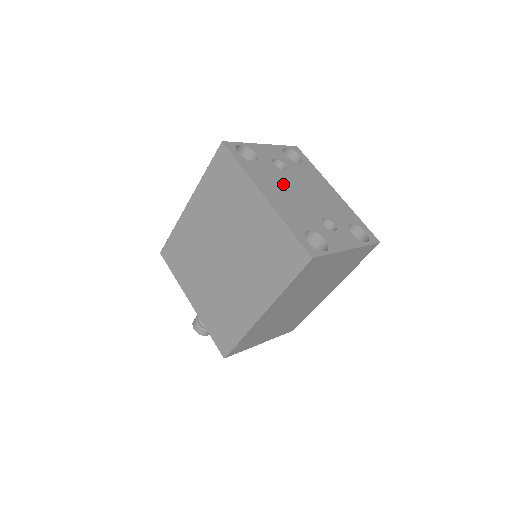
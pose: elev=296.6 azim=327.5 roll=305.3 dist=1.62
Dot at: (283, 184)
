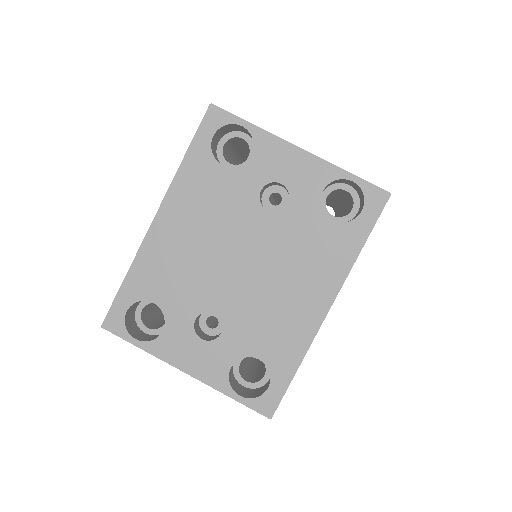
Dot at: (222, 226)
